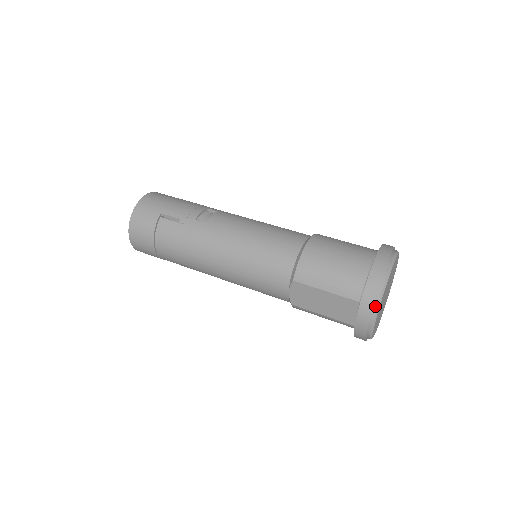
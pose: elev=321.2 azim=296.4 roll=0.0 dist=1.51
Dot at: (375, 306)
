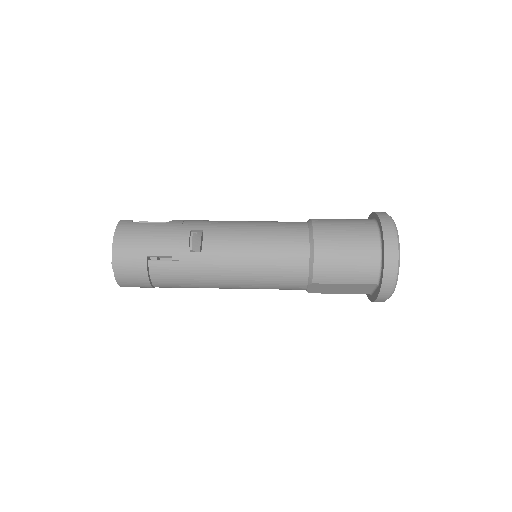
Dot at: (393, 287)
